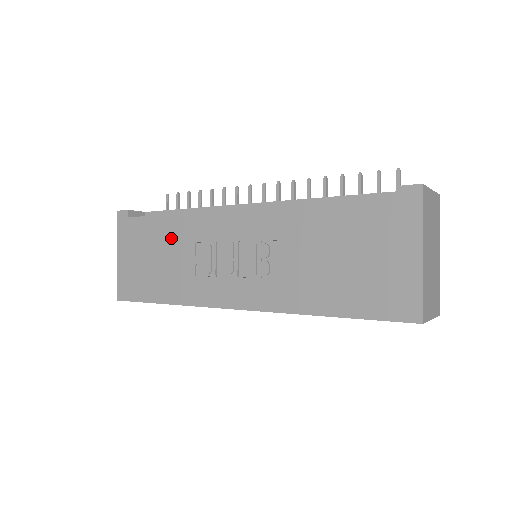
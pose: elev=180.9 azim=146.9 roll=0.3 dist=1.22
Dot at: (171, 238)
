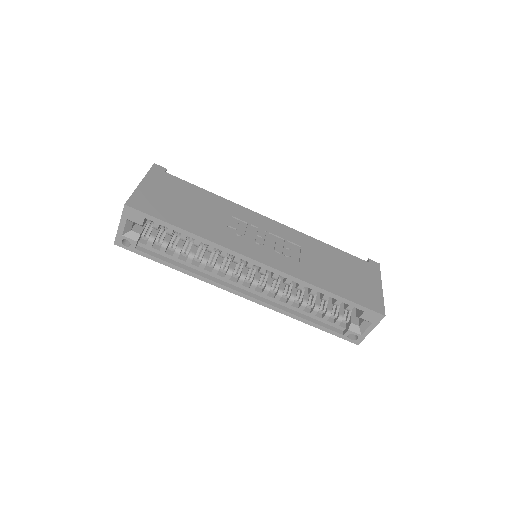
Dot at: (208, 203)
